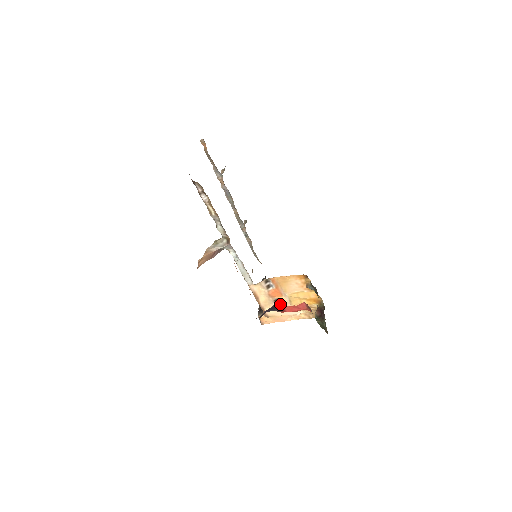
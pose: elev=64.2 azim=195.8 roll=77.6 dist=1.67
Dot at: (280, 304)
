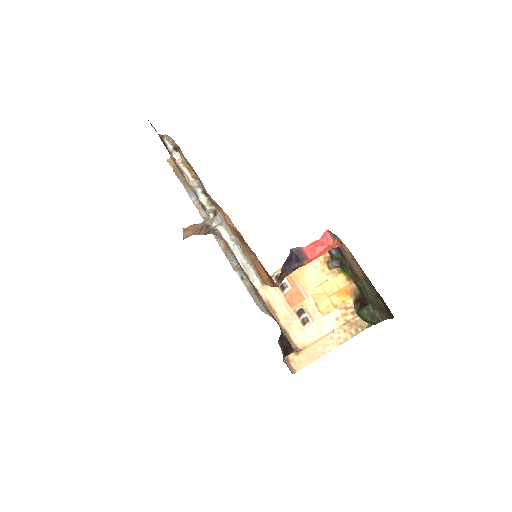
Dot at: (306, 320)
